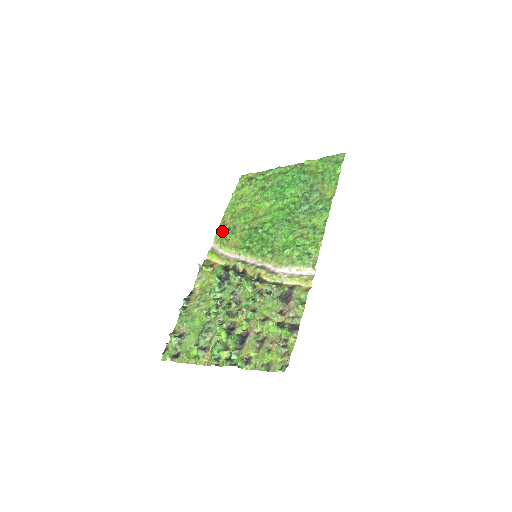
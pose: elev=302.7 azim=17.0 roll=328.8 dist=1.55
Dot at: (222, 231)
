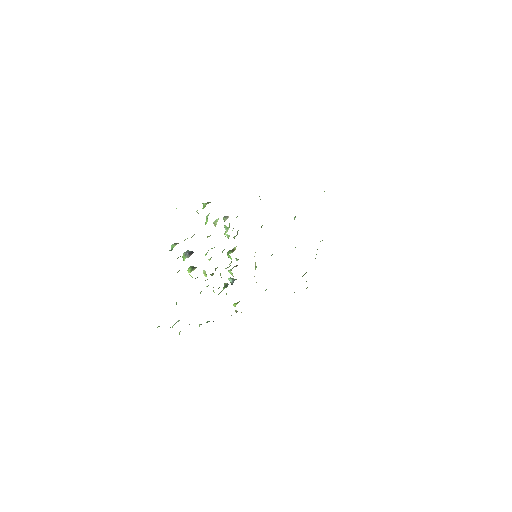
Dot at: occluded
